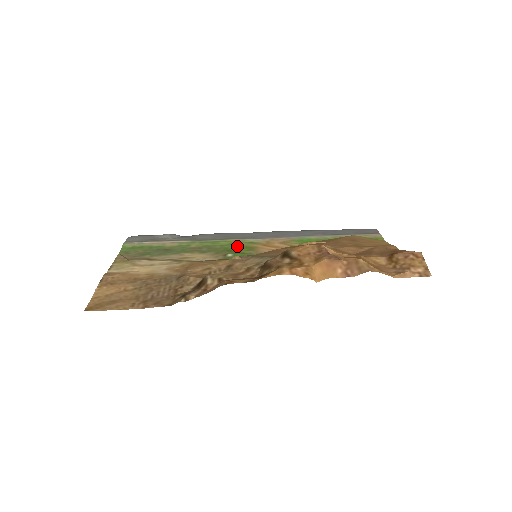
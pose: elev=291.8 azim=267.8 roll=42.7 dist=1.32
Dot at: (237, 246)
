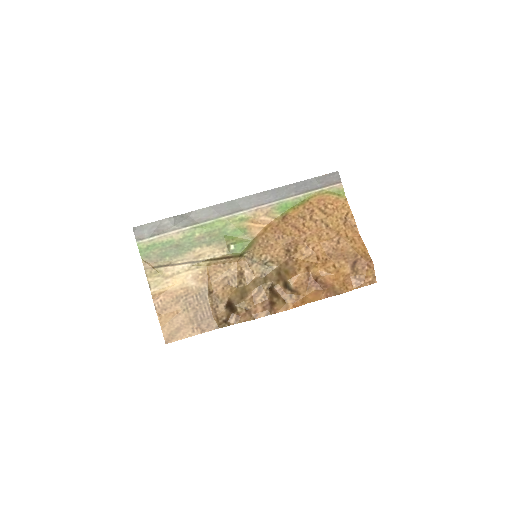
Dot at: (232, 229)
